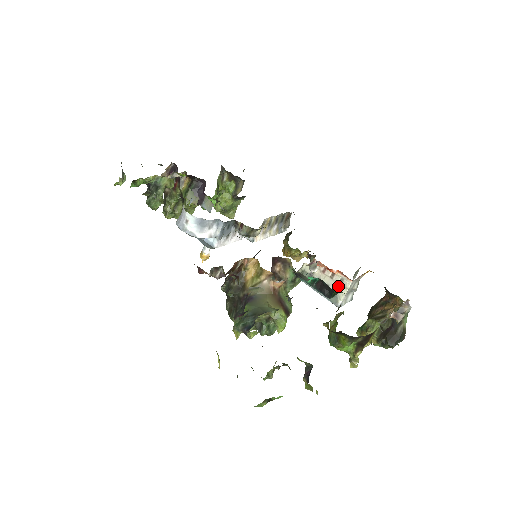
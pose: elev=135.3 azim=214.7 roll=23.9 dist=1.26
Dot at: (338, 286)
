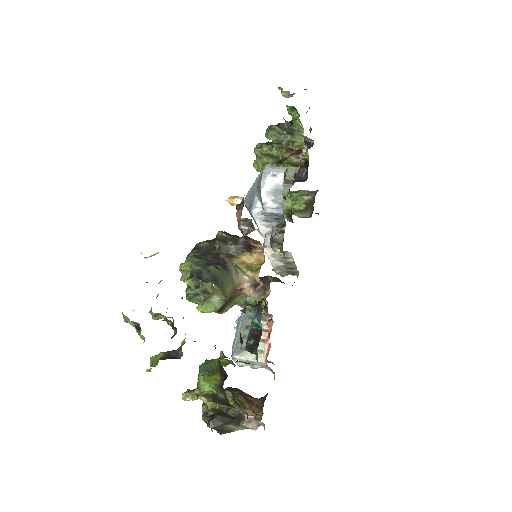
Dot at: occluded
